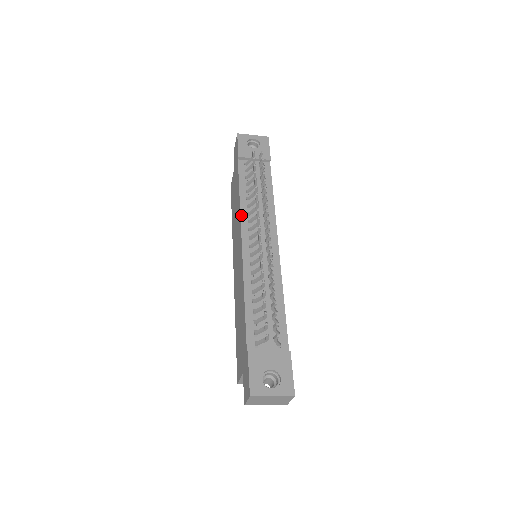
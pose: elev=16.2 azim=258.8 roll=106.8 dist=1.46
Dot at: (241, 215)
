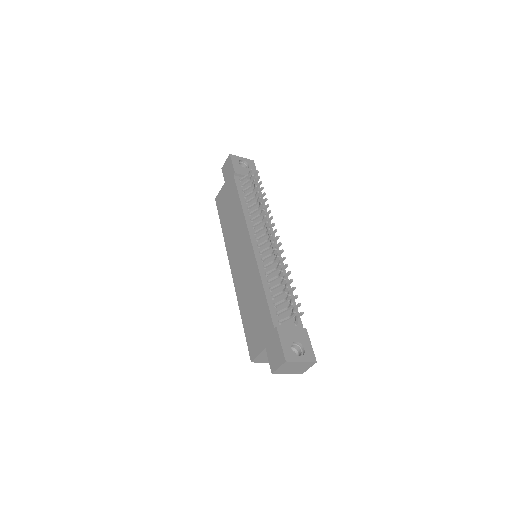
Dot at: (246, 220)
